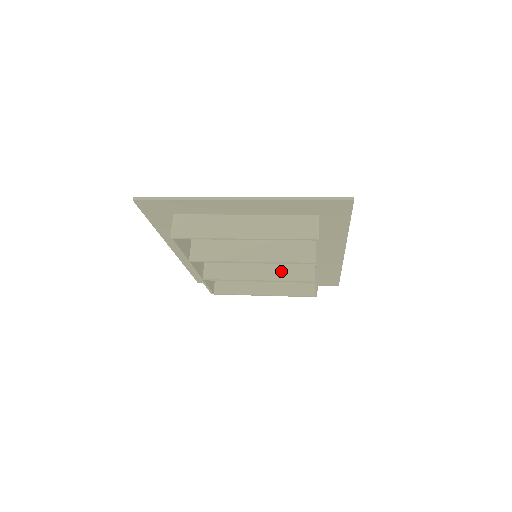
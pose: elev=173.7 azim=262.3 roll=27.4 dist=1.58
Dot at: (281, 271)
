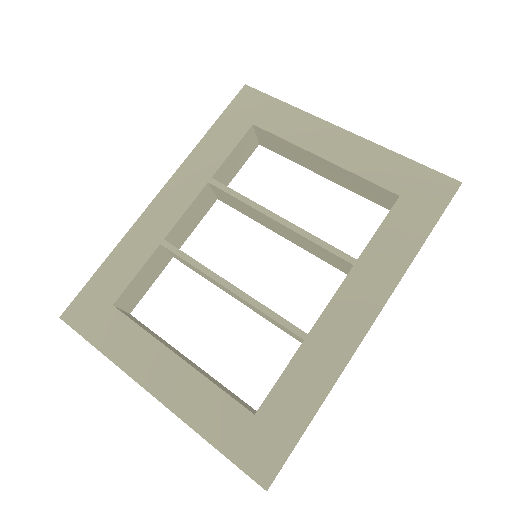
Dot at: (307, 247)
